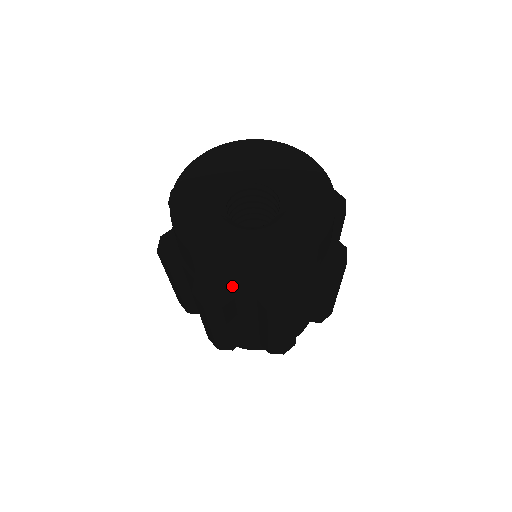
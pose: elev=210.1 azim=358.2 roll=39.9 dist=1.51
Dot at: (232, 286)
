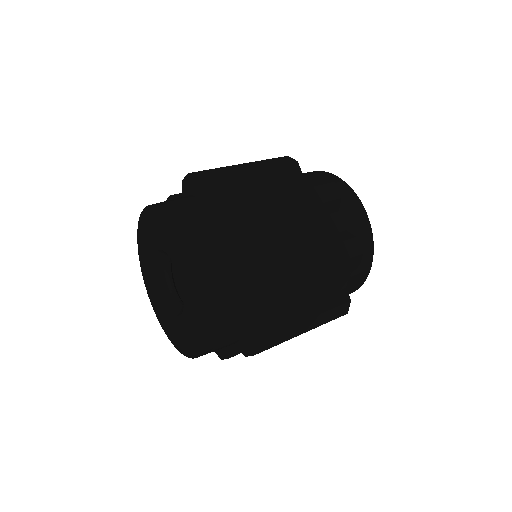
Dot at: occluded
